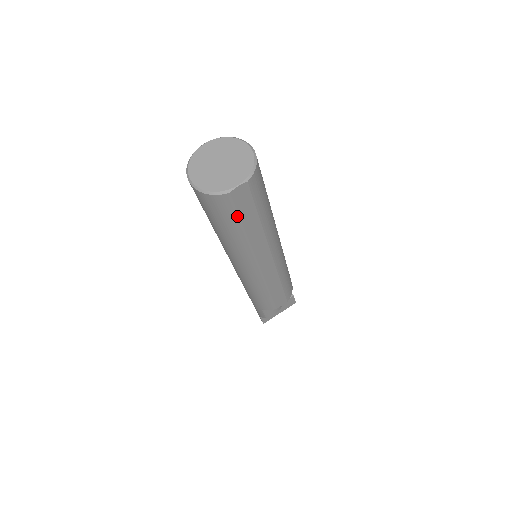
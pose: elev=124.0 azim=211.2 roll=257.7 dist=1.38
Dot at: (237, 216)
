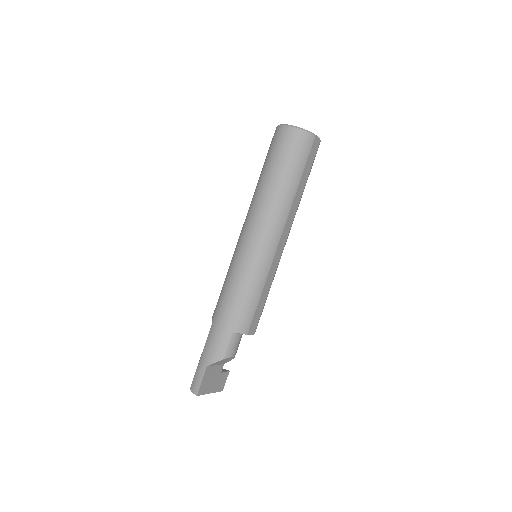
Dot at: (305, 162)
